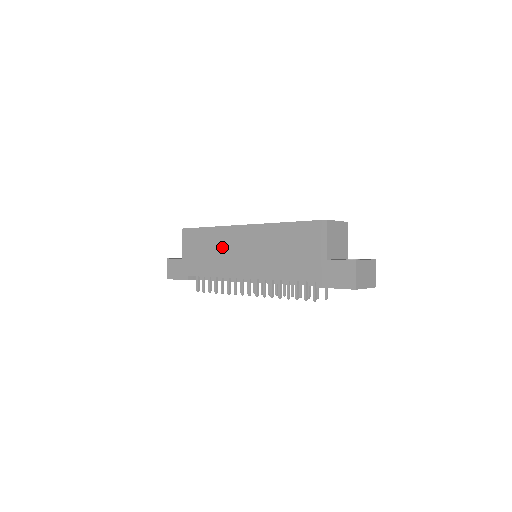
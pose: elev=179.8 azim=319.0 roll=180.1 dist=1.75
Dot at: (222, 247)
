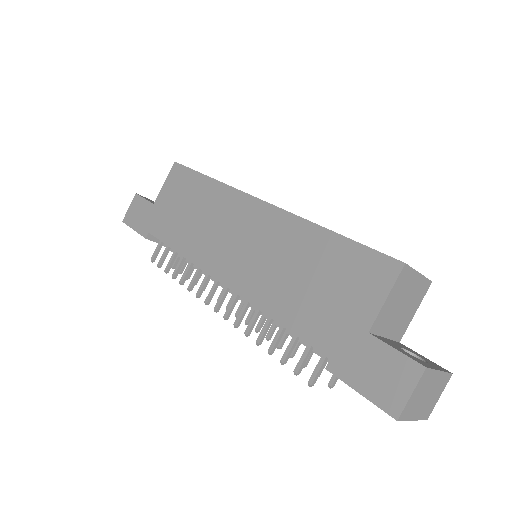
Dot at: (213, 216)
